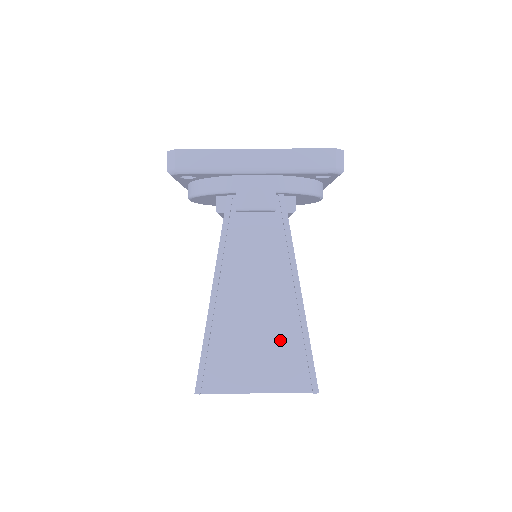
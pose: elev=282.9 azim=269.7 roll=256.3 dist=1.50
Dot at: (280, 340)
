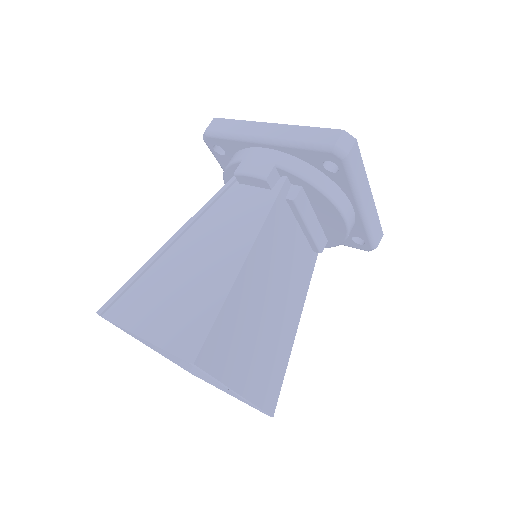
Dot at: (198, 297)
